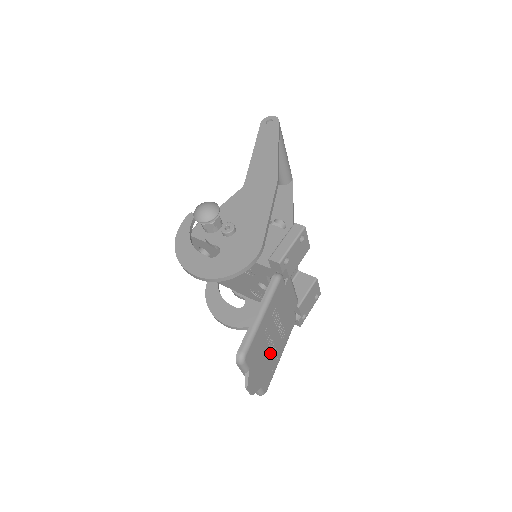
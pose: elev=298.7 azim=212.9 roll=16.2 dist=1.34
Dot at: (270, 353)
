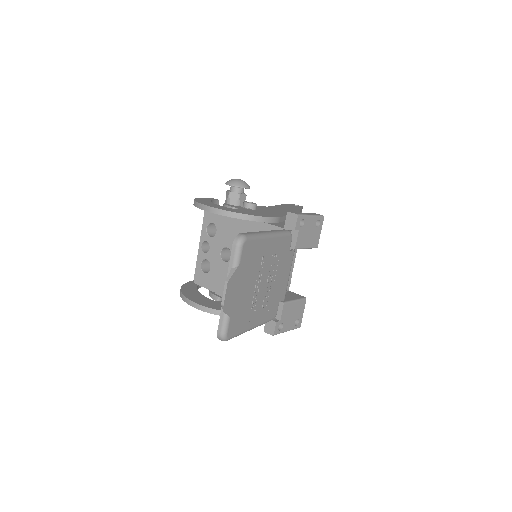
Dot at: (252, 296)
